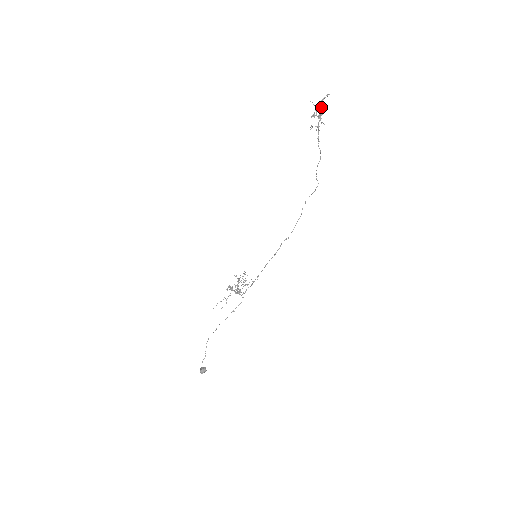
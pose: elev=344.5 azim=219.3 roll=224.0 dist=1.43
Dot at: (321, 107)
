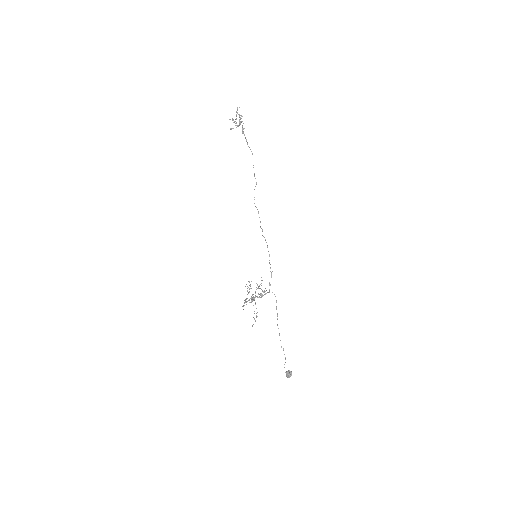
Dot at: (241, 116)
